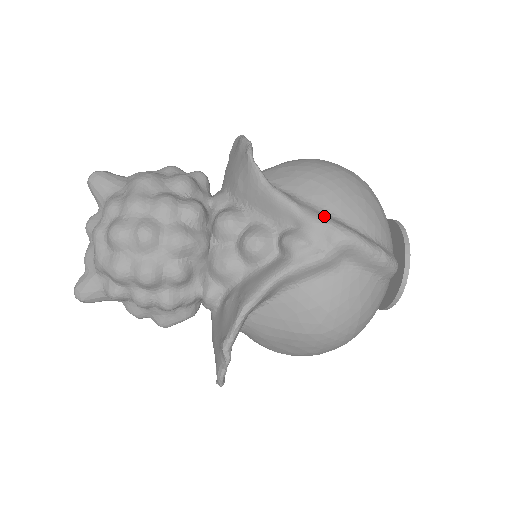
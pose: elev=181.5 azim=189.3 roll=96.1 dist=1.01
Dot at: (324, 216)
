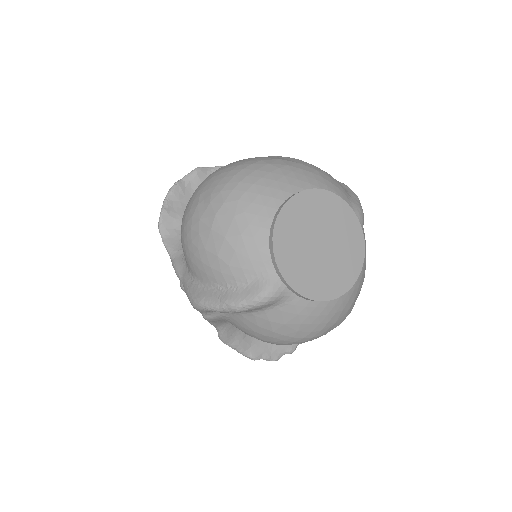
Dot at: (188, 286)
